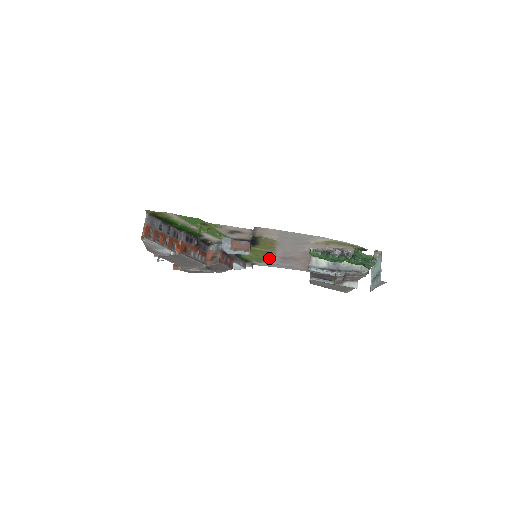
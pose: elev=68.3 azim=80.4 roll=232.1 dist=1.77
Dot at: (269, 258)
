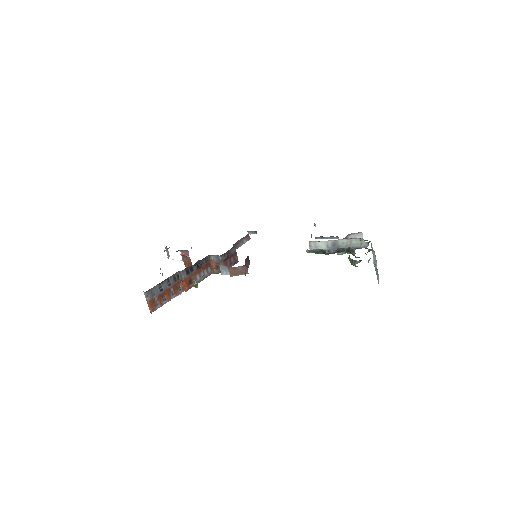
Dot at: occluded
